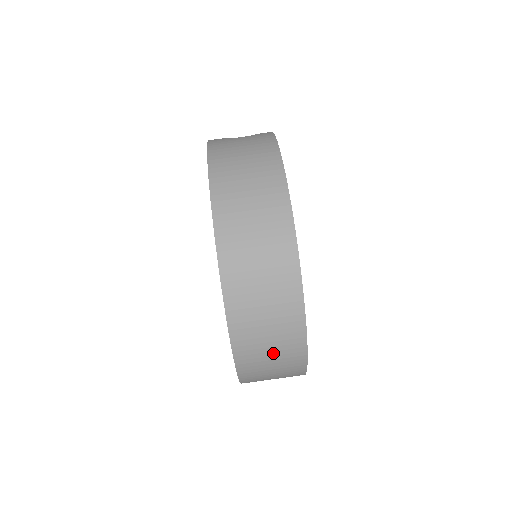
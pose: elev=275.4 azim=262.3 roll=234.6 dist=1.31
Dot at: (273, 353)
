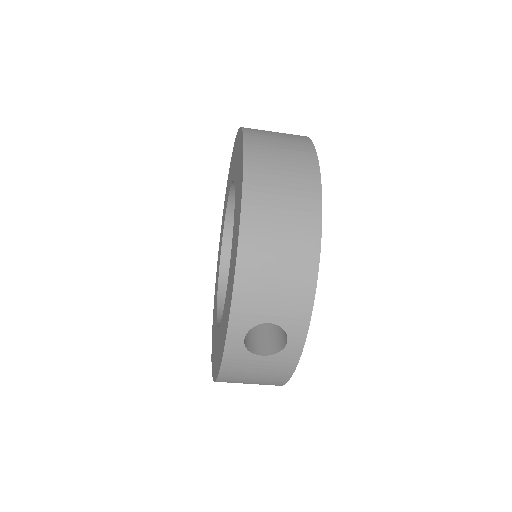
Dot at: occluded
